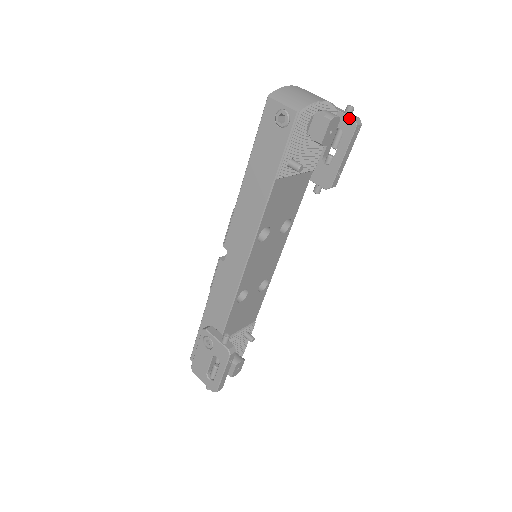
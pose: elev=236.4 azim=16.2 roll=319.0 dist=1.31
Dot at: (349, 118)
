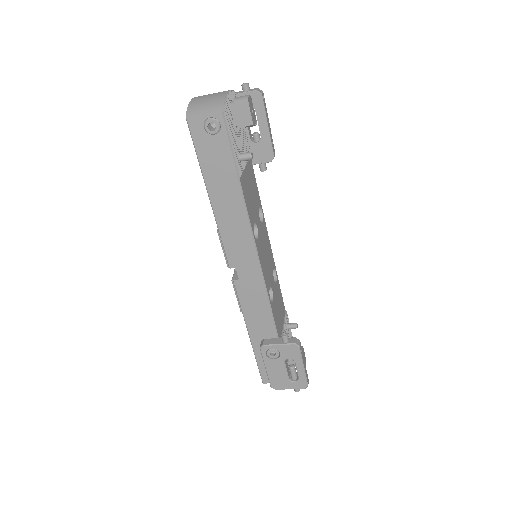
Dot at: (251, 93)
